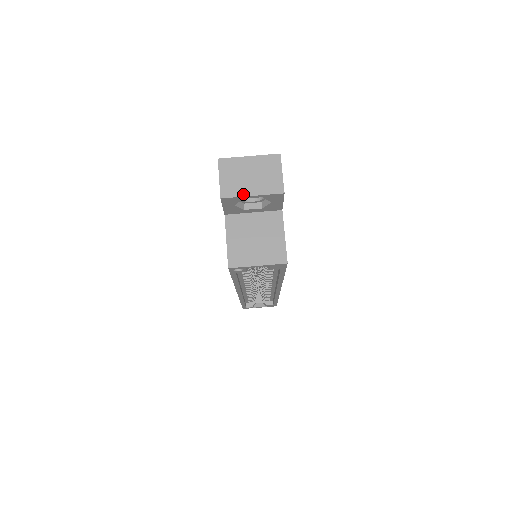
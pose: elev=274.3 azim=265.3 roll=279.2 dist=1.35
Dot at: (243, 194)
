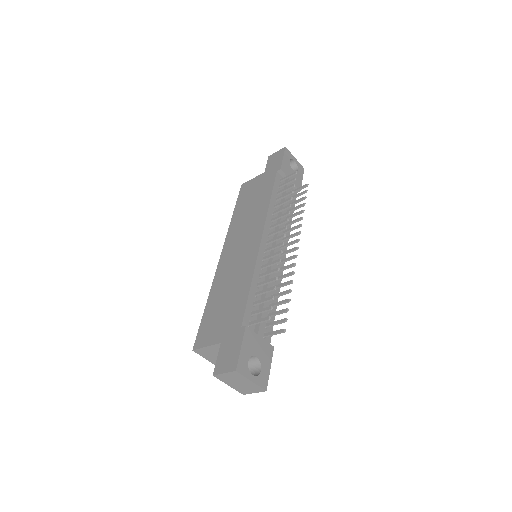
Dot at: (225, 383)
